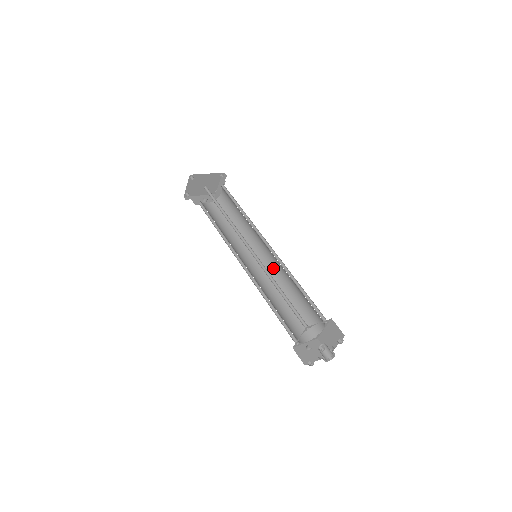
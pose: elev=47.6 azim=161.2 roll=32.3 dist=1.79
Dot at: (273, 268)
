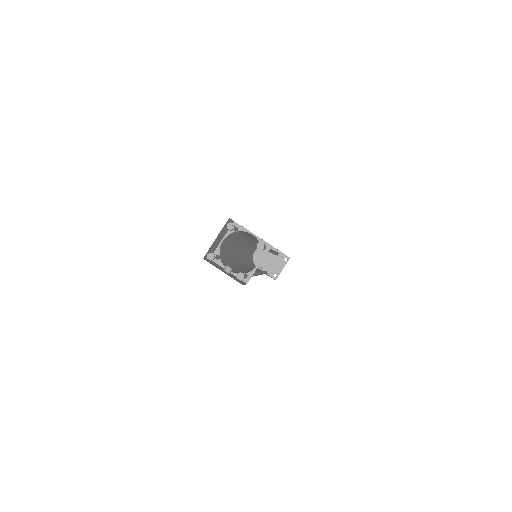
Dot at: occluded
